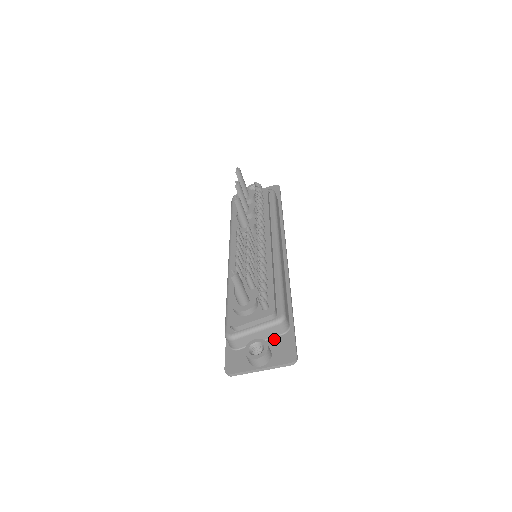
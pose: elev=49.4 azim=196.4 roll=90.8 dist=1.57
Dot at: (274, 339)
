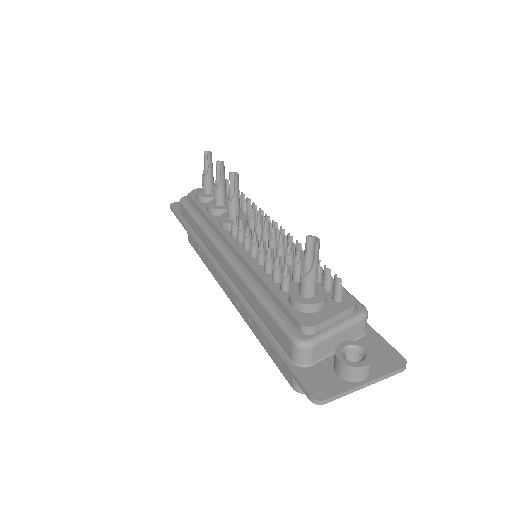
Dot at: occluded
